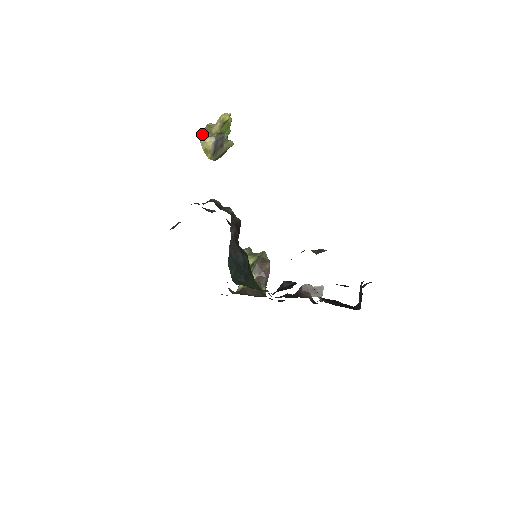
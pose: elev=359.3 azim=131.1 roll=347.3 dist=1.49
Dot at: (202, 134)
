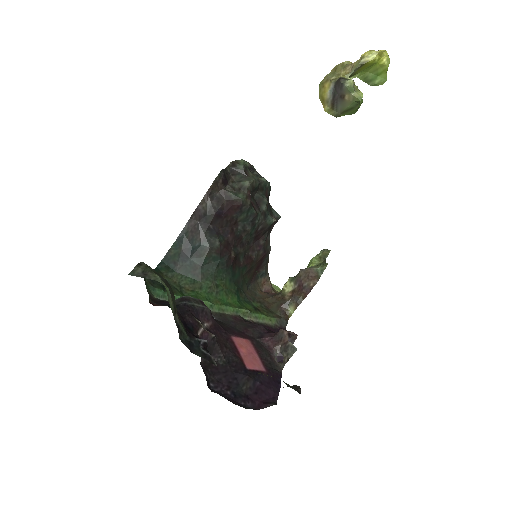
Dot at: (327, 74)
